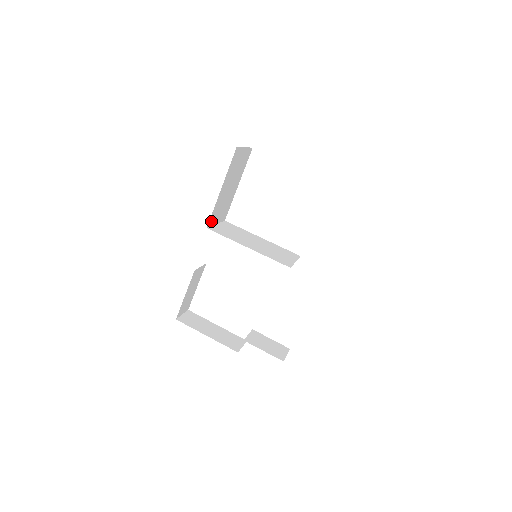
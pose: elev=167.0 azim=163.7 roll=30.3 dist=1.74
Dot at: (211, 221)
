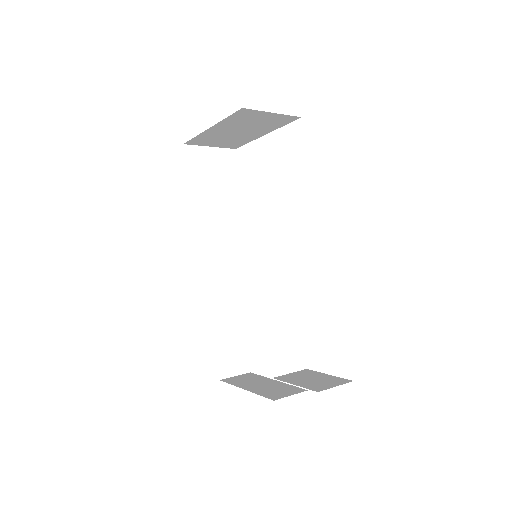
Dot at: (197, 237)
